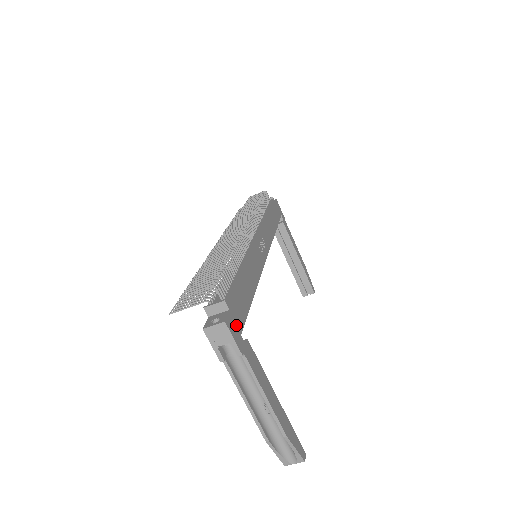
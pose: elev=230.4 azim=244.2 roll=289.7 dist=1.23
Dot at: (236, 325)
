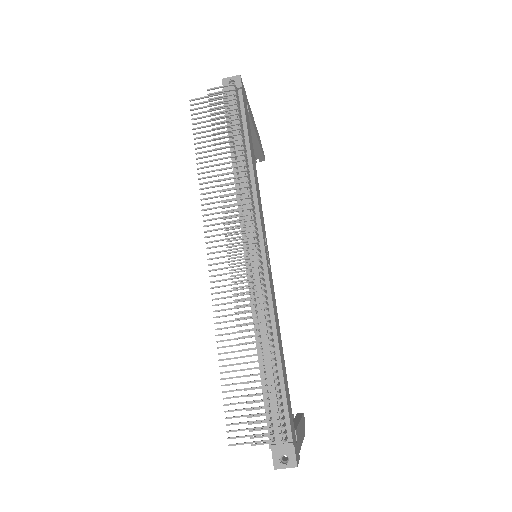
Dot at: (295, 443)
